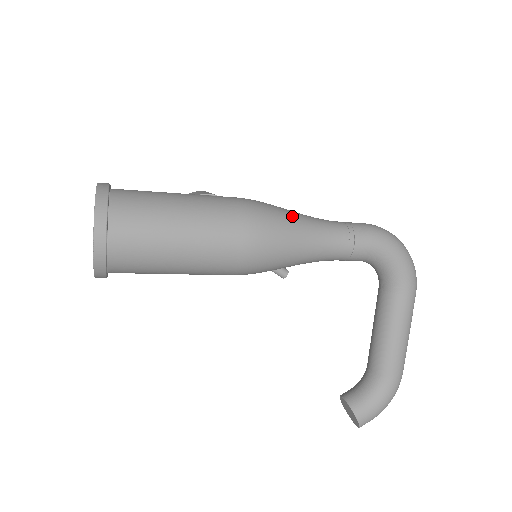
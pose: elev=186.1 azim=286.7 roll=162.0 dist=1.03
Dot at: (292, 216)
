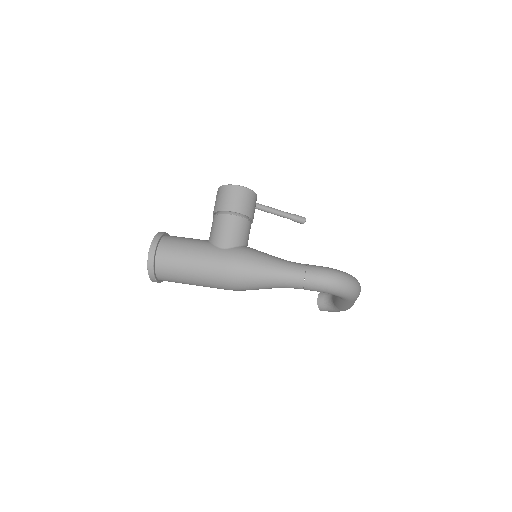
Dot at: (260, 277)
